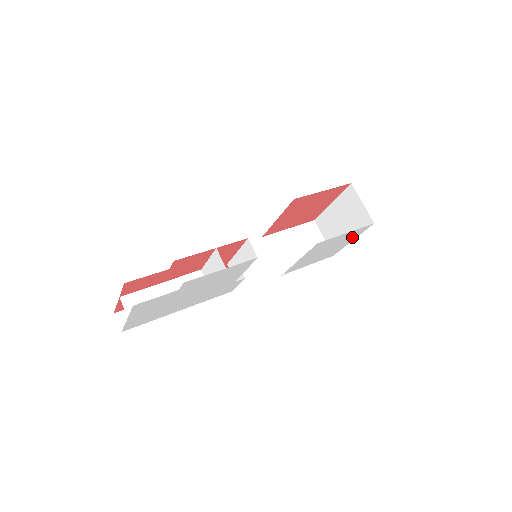
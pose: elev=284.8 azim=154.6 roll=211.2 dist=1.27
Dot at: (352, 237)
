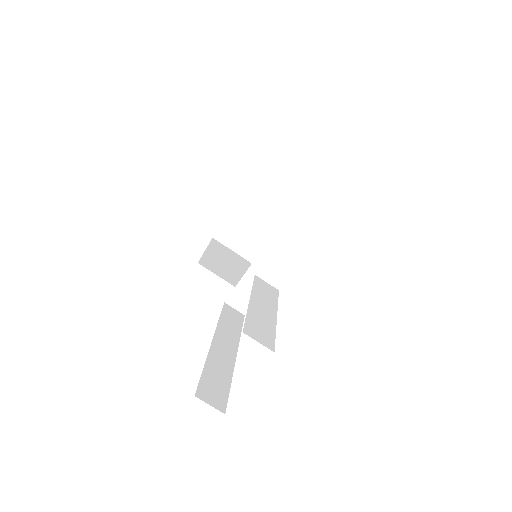
Dot at: occluded
